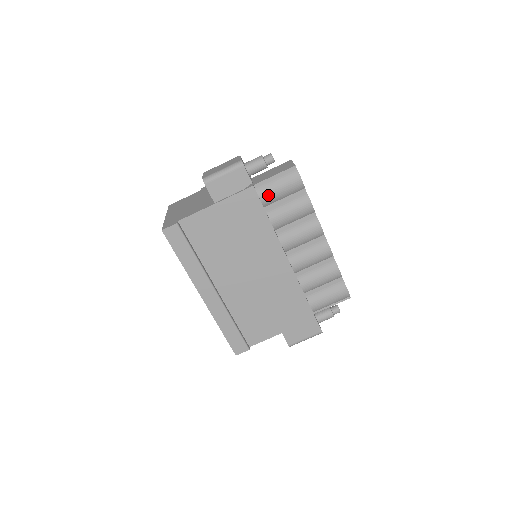
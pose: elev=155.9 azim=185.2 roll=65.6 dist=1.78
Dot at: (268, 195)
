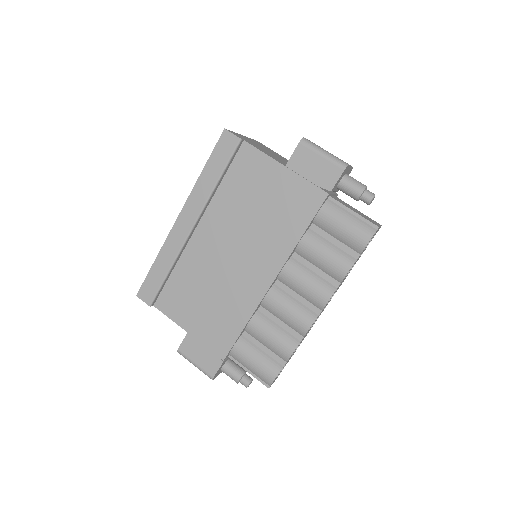
Dot at: (328, 217)
